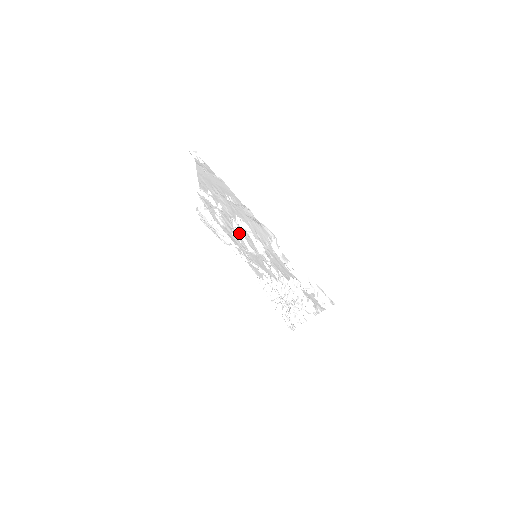
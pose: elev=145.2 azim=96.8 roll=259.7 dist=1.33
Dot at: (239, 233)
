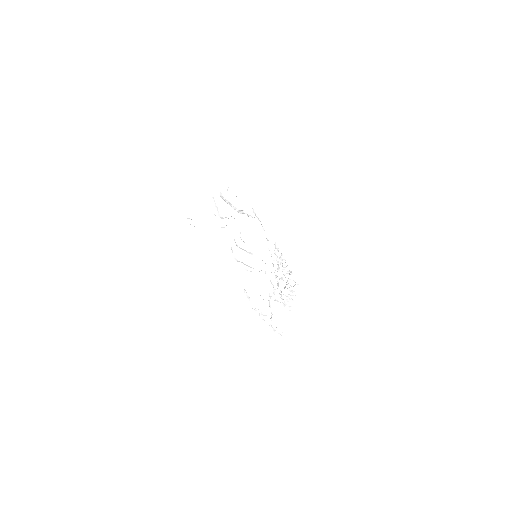
Dot at: occluded
